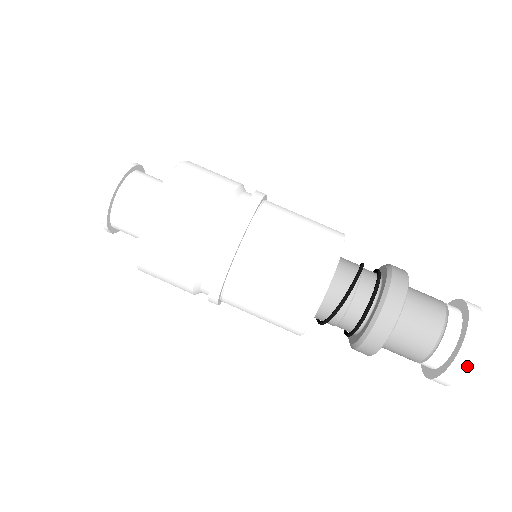
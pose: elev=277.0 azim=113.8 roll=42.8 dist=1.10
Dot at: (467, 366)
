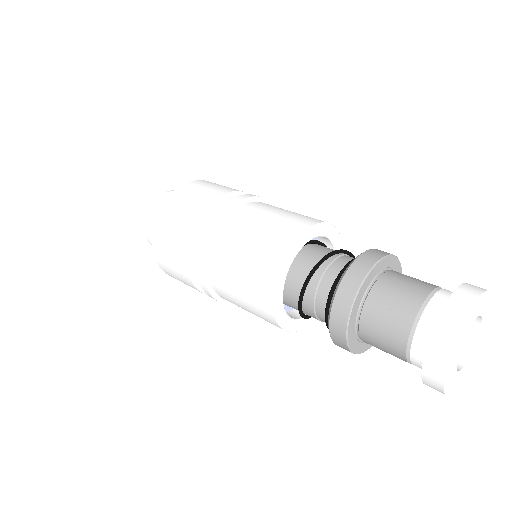
Dot at: (459, 319)
